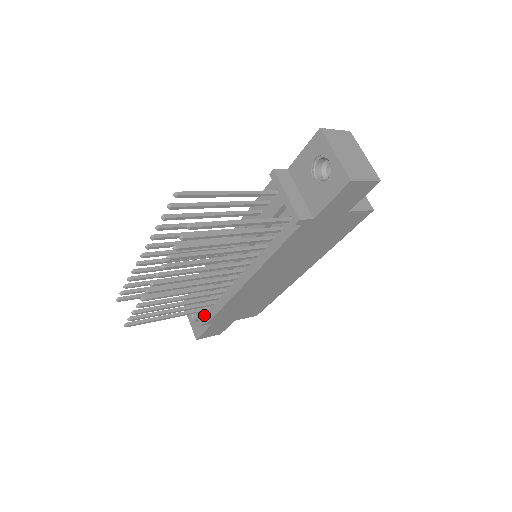
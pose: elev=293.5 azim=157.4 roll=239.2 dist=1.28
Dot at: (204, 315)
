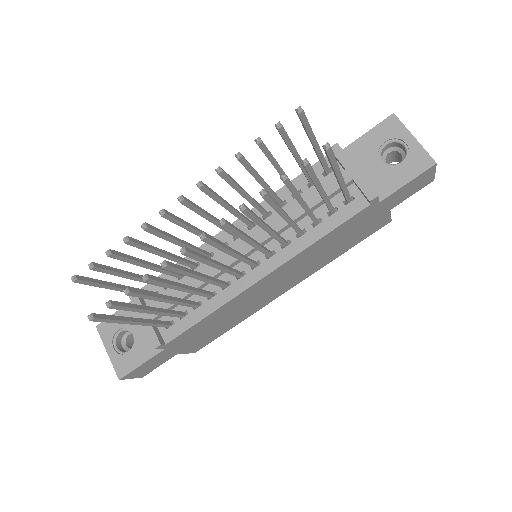
Dot at: (159, 334)
